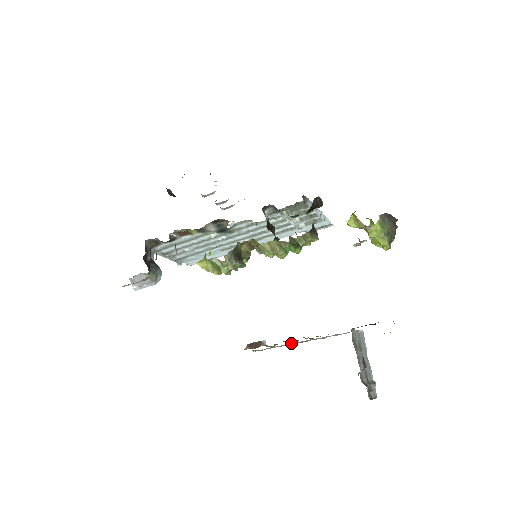
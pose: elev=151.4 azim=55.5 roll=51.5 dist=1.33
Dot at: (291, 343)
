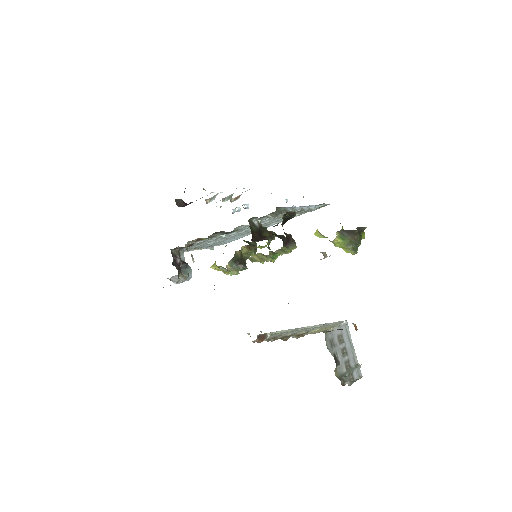
Dot at: (284, 340)
